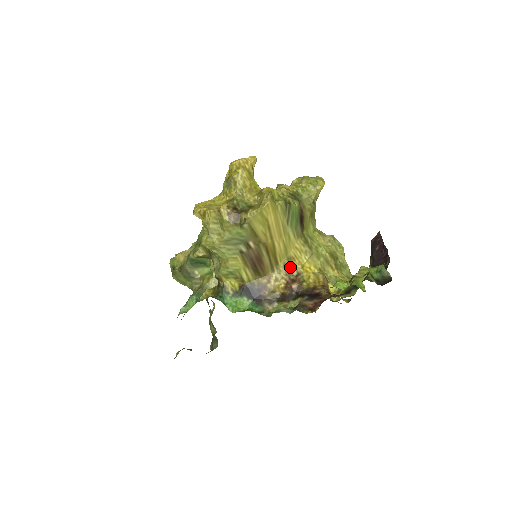
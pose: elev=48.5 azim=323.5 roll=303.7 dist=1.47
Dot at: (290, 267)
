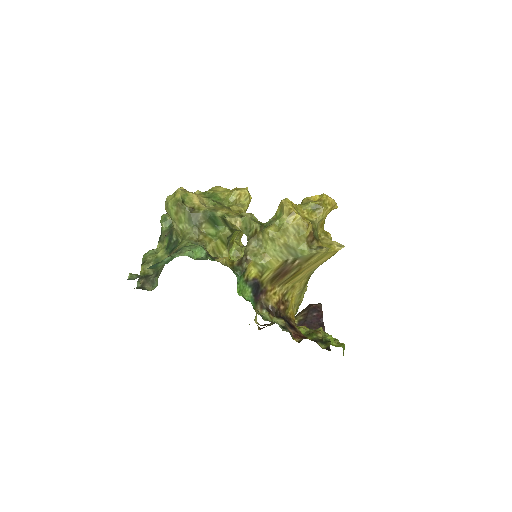
Dot at: (288, 292)
